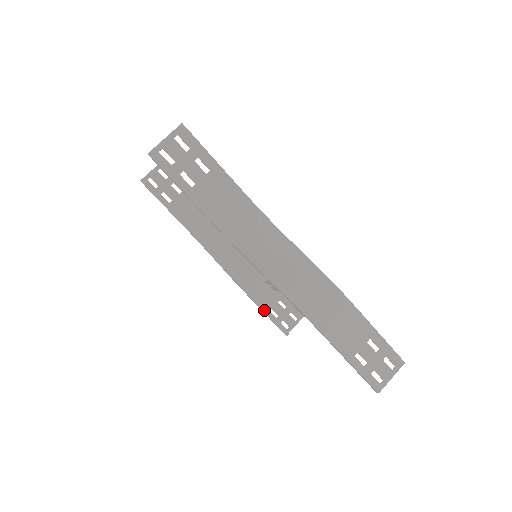
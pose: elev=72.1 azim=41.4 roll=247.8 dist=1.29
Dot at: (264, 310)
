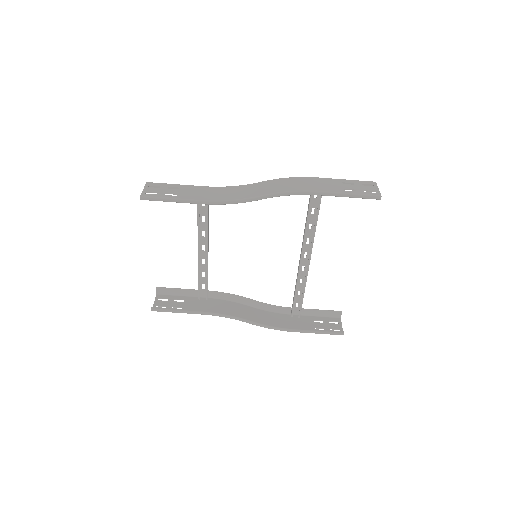
Dot at: (310, 330)
